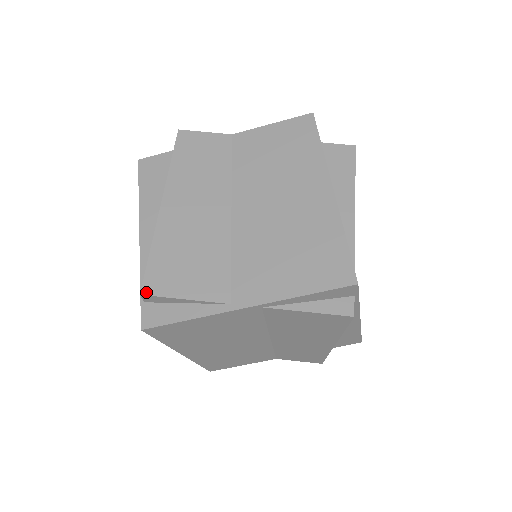
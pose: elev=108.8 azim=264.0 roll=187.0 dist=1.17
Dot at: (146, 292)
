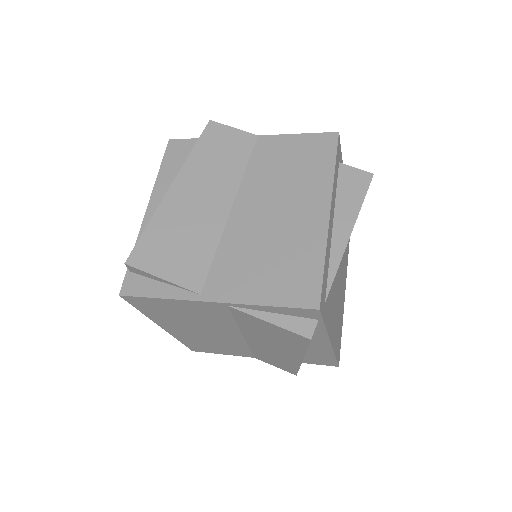
Dot at: (130, 263)
